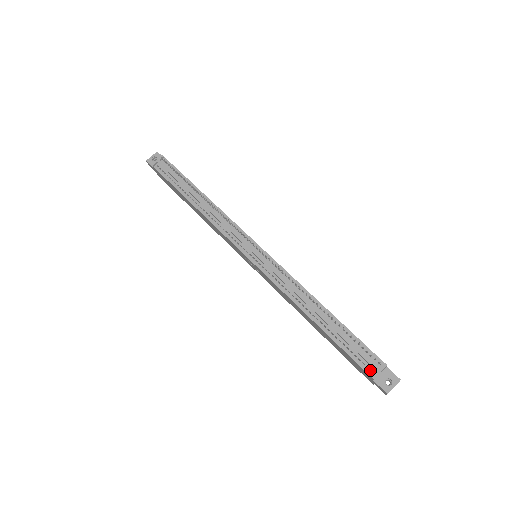
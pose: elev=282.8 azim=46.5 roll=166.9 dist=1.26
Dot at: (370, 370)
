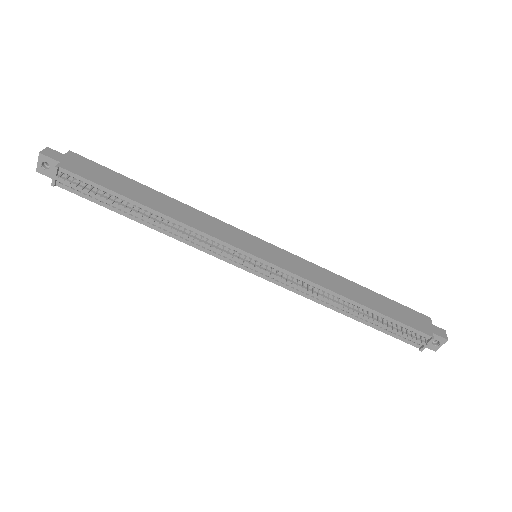
Dot at: occluded
